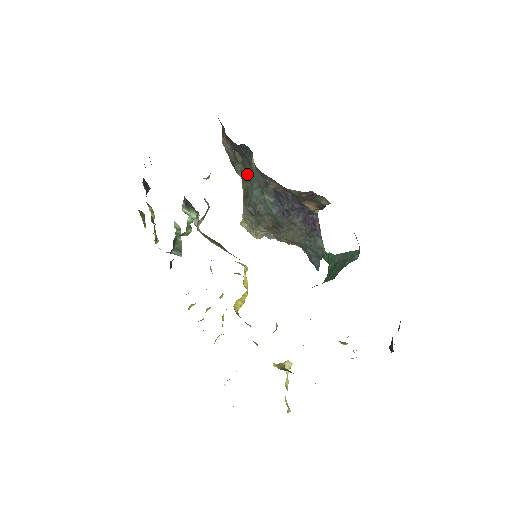
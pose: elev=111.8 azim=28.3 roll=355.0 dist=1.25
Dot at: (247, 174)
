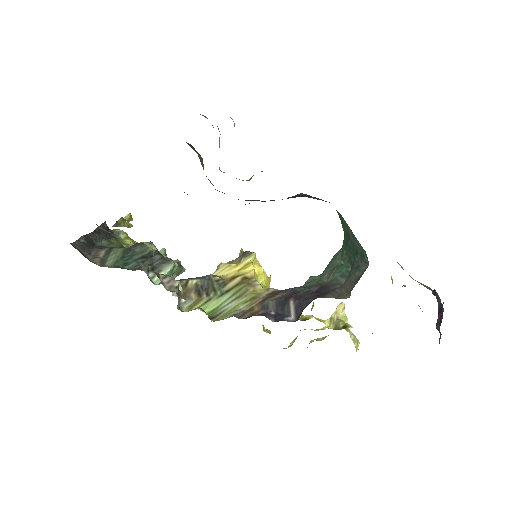
Dot at: (190, 145)
